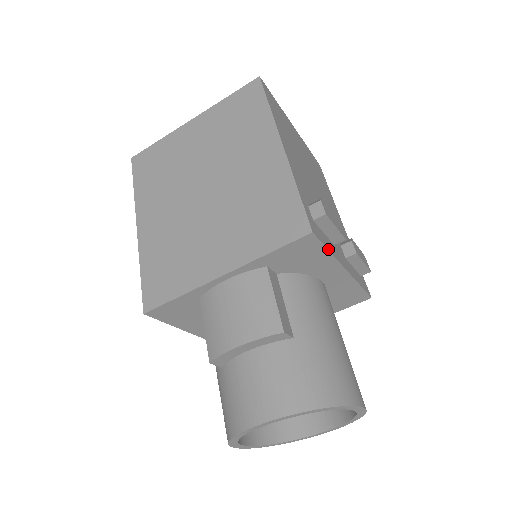
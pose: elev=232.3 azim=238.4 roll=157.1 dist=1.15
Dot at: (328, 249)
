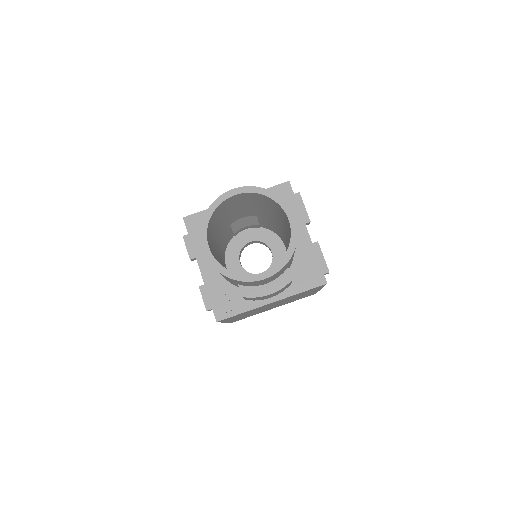
Dot at: occluded
